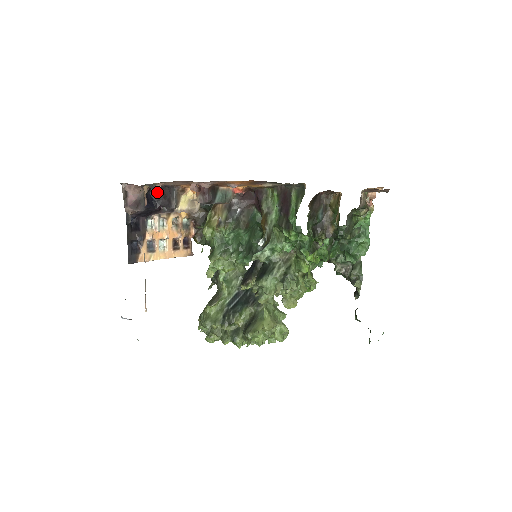
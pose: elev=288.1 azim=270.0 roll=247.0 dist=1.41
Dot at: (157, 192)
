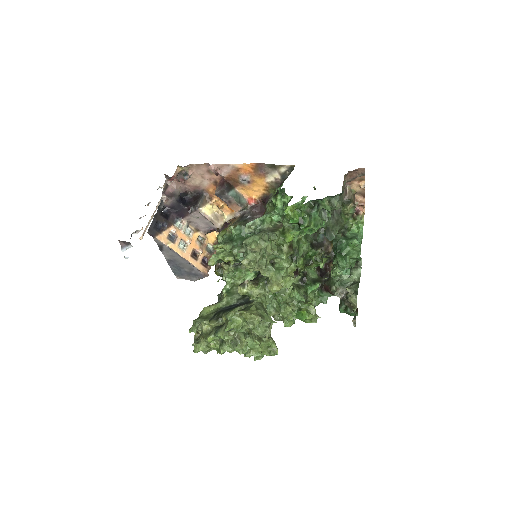
Dot at: (191, 199)
